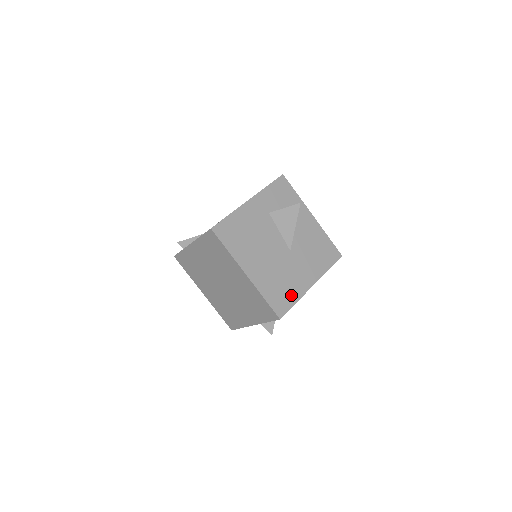
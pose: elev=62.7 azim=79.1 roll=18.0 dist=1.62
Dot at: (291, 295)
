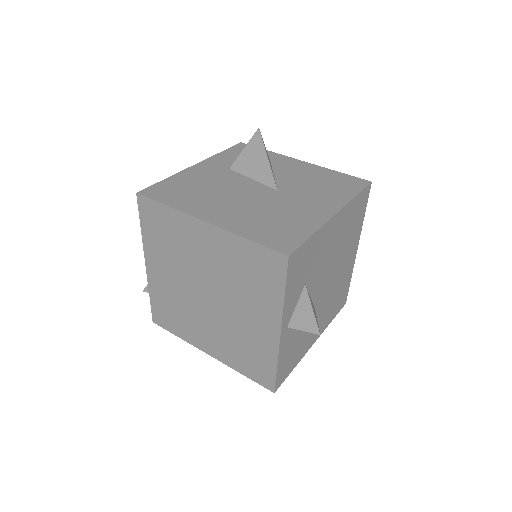
Dot at: (299, 228)
